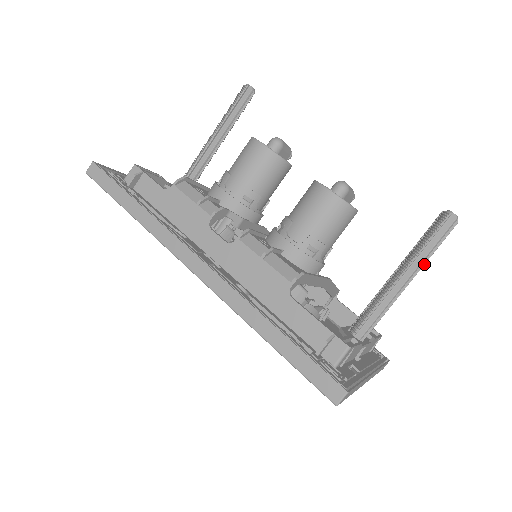
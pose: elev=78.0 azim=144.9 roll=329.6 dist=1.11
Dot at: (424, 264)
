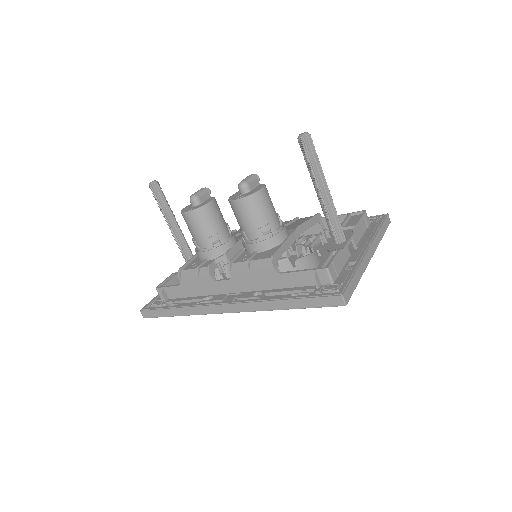
Dot at: (323, 173)
